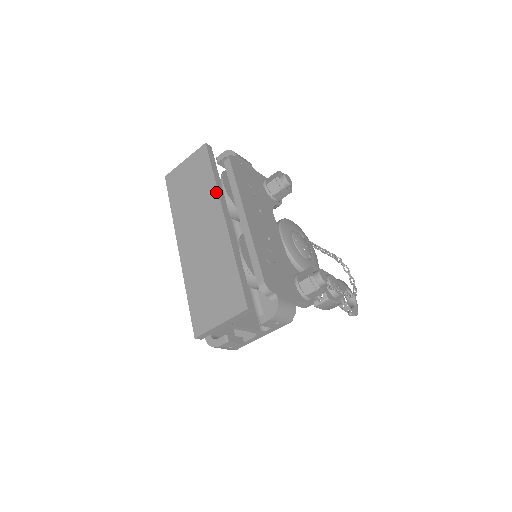
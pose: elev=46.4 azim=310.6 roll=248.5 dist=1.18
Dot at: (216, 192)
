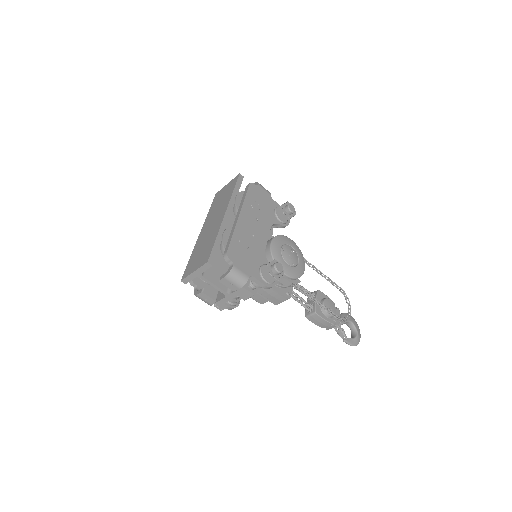
Dot at: (229, 200)
